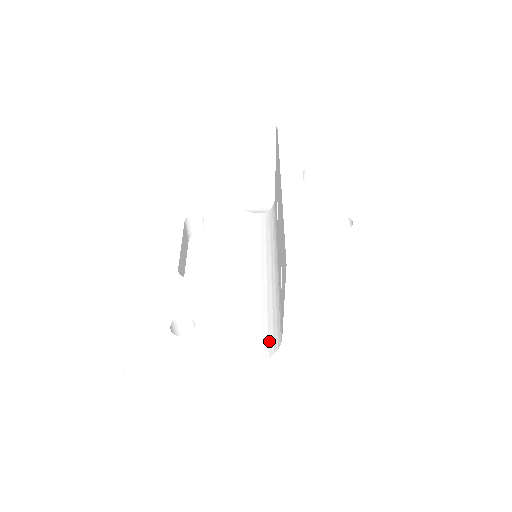
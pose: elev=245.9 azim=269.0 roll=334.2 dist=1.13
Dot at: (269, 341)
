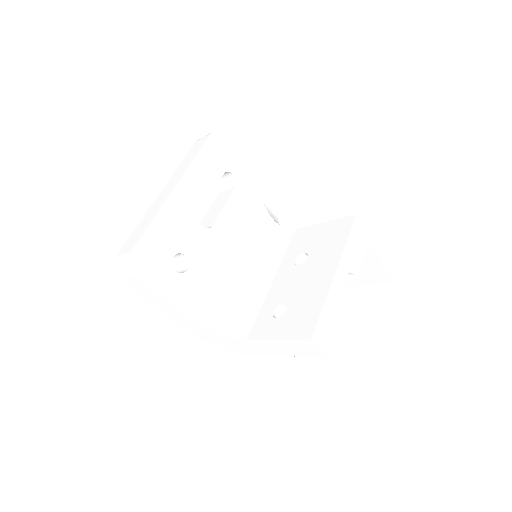
Dot at: (229, 324)
